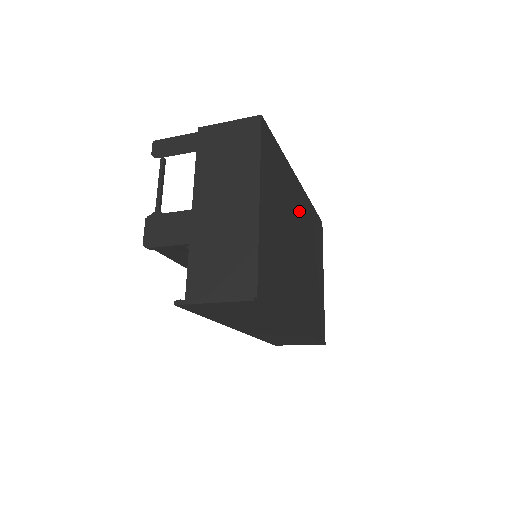
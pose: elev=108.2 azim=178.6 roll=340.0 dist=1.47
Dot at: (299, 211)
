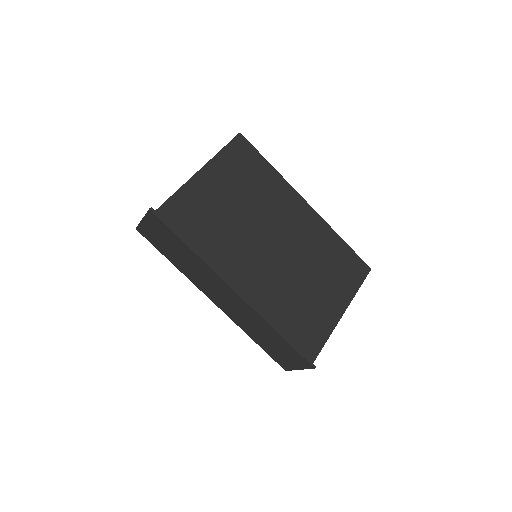
Dot at: (294, 221)
